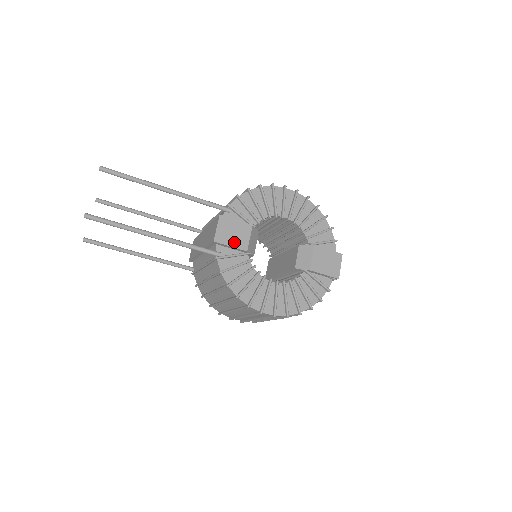
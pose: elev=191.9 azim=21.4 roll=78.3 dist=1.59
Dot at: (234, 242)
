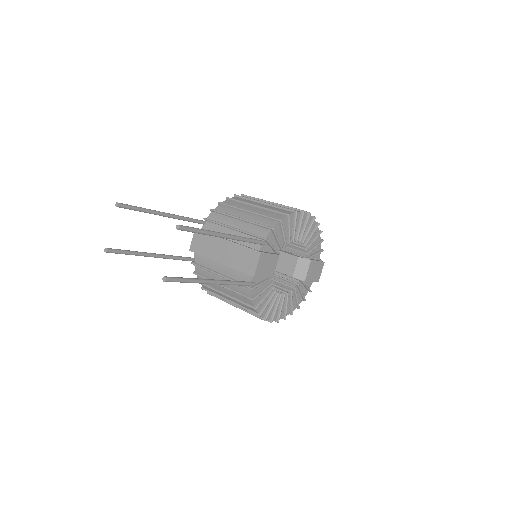
Dot at: (266, 273)
